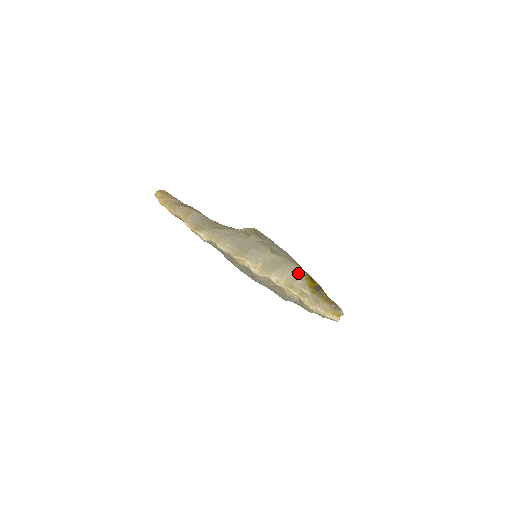
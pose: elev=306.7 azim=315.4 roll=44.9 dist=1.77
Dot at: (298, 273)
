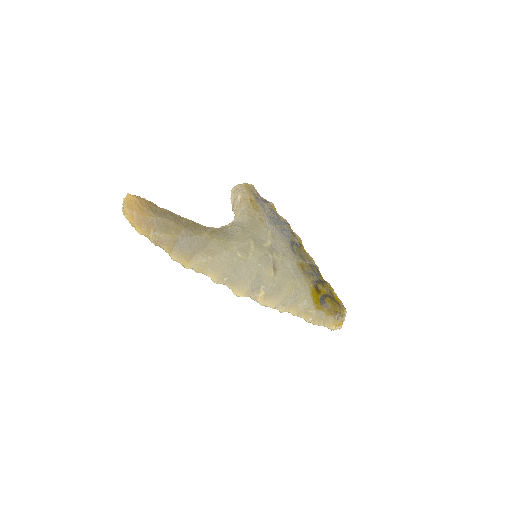
Dot at: (303, 292)
